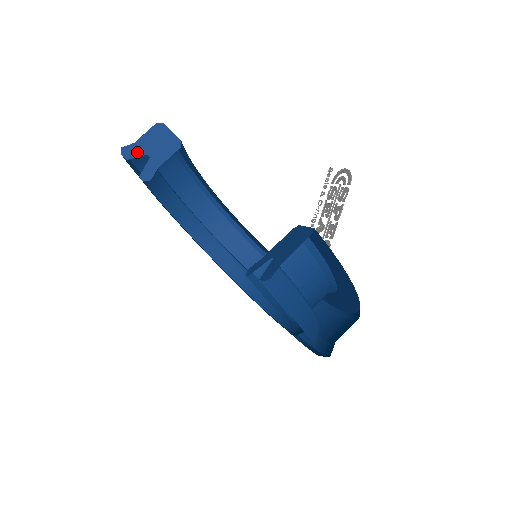
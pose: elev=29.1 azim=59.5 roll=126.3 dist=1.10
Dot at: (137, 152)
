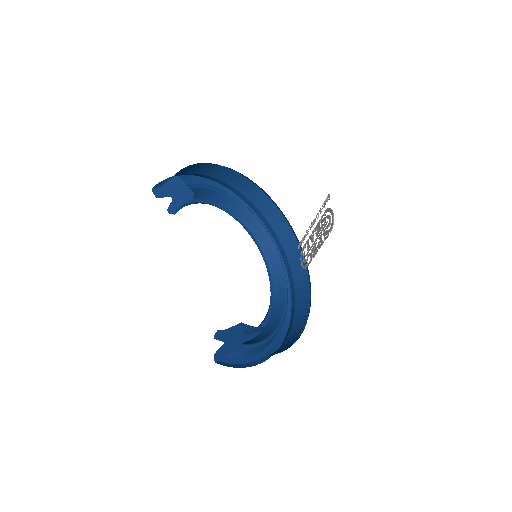
Dot at: (163, 194)
